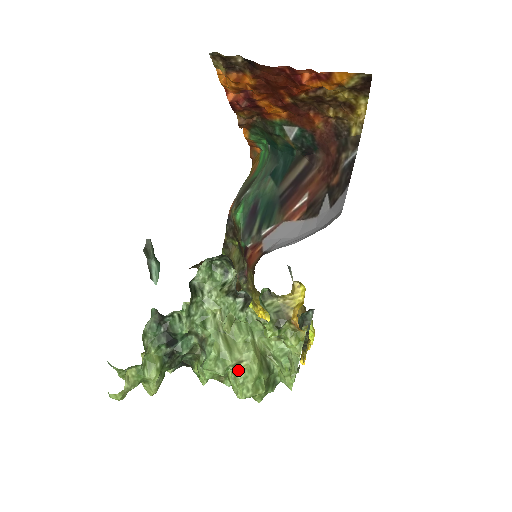
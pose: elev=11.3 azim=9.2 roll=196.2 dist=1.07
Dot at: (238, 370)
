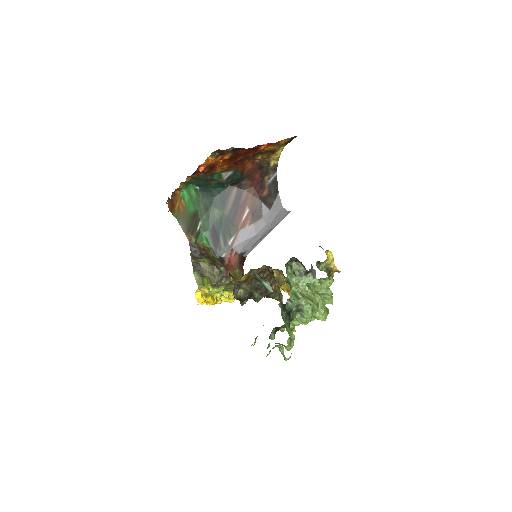
Dot at: (320, 308)
